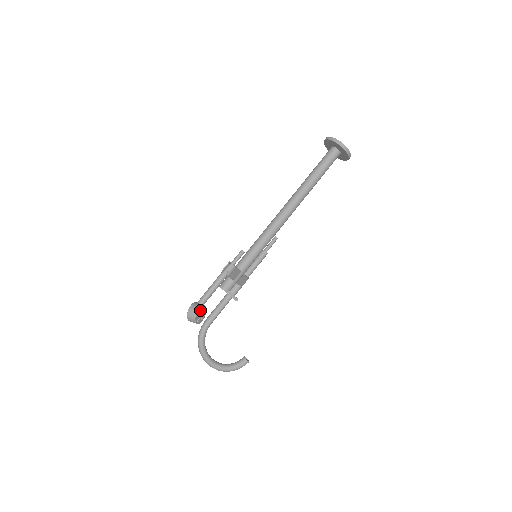
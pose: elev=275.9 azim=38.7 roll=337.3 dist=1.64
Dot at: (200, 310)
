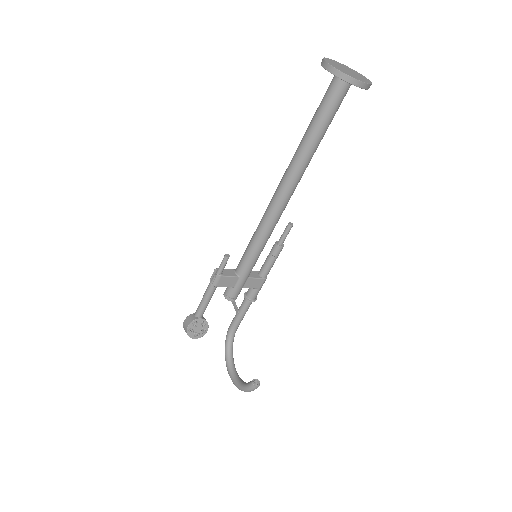
Dot at: (194, 325)
